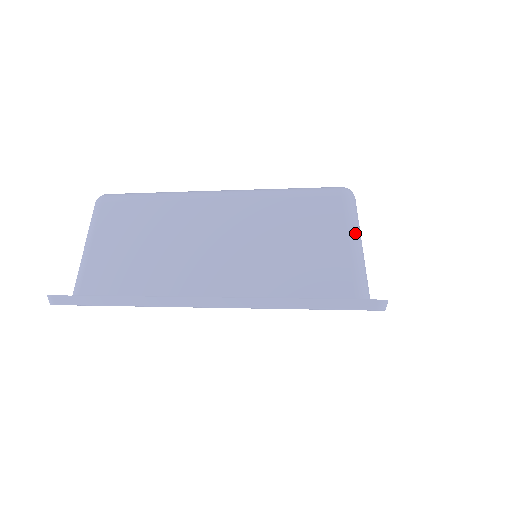
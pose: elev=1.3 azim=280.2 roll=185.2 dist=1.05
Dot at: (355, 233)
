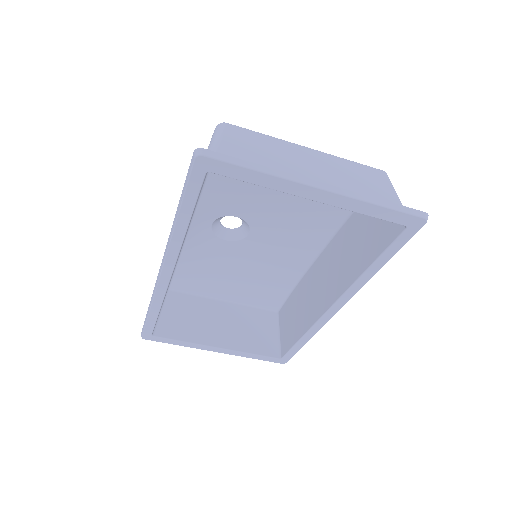
Dot at: occluded
